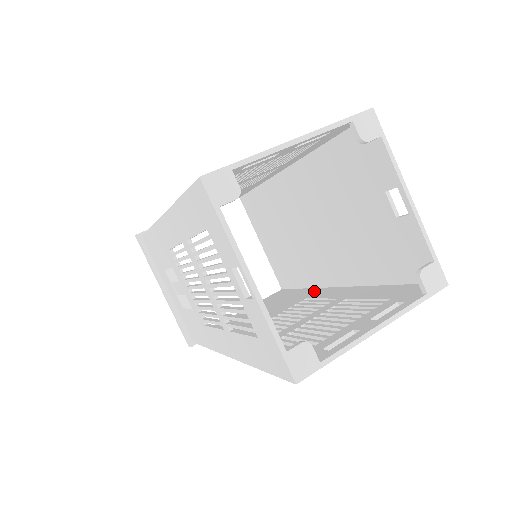
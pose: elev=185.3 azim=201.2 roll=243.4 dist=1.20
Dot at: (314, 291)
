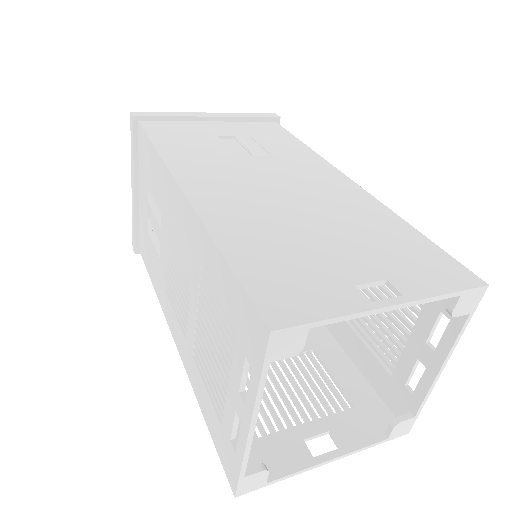
Dot at: occluded
